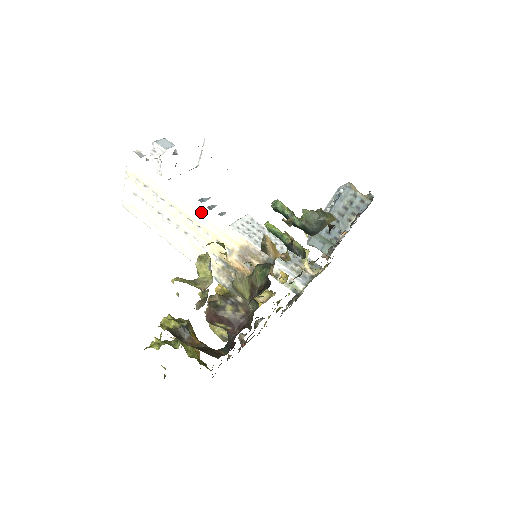
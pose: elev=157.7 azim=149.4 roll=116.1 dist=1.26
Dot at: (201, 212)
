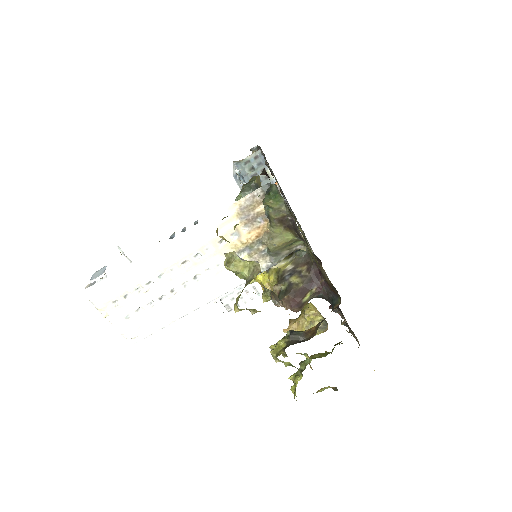
Dot at: (182, 241)
